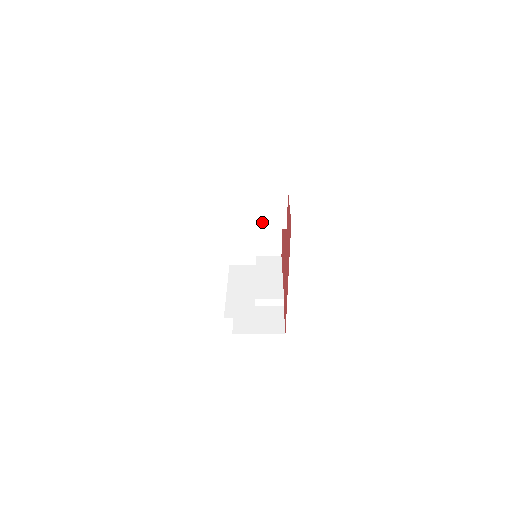
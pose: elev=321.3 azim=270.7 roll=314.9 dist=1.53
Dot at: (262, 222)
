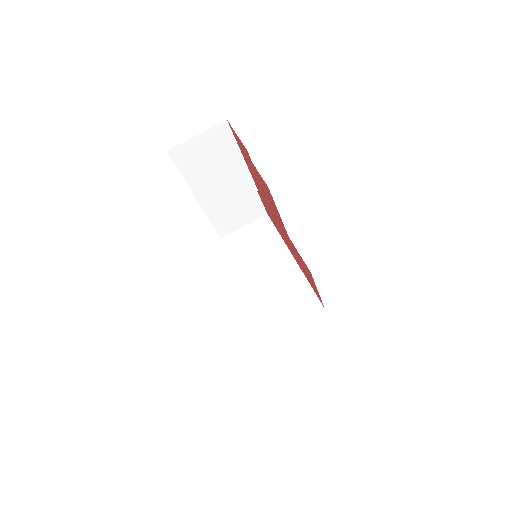
Dot at: occluded
